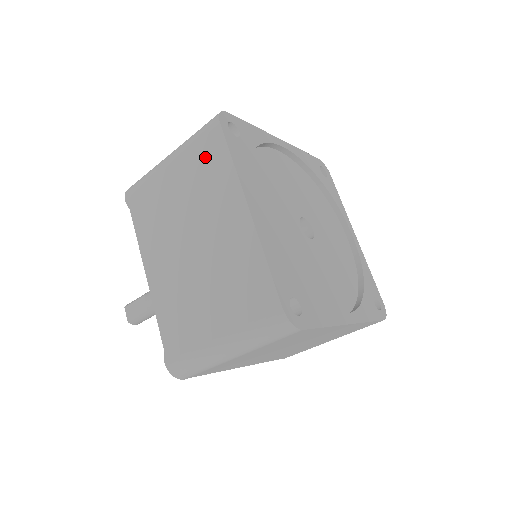
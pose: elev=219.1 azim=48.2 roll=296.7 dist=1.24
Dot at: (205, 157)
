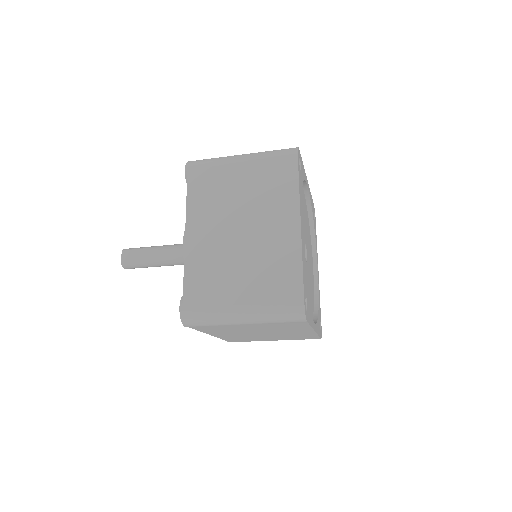
Dot at: (276, 173)
